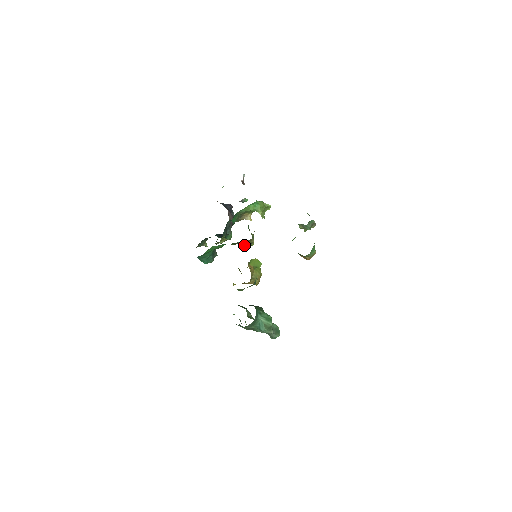
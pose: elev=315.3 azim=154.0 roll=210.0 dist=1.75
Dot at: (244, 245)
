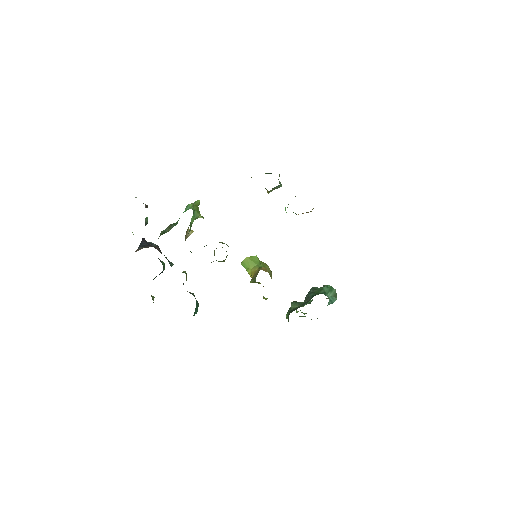
Dot at: (225, 259)
